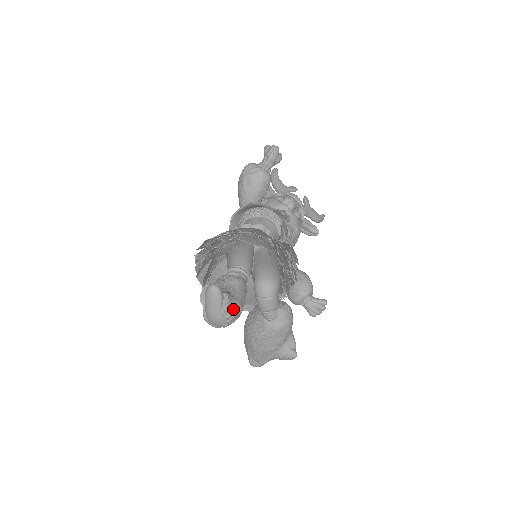
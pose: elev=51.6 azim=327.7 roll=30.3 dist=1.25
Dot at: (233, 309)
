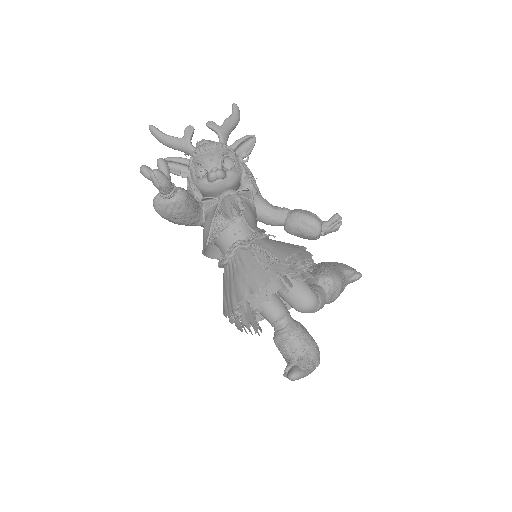
Dot at: (314, 360)
